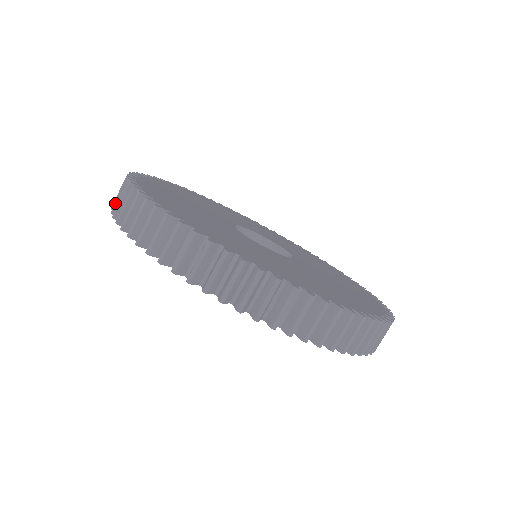
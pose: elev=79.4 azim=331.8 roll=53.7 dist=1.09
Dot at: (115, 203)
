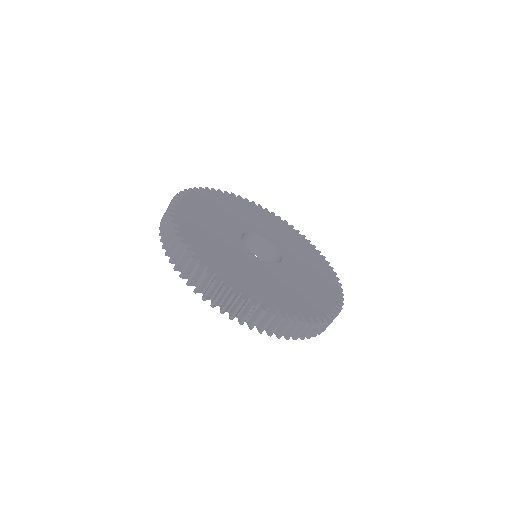
Dot at: (183, 272)
